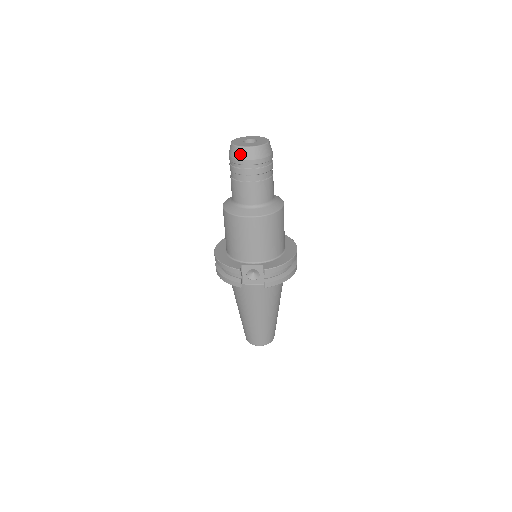
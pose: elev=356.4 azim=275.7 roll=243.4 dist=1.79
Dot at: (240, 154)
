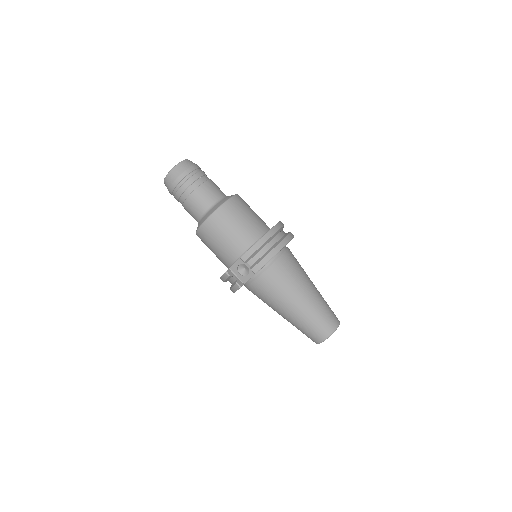
Dot at: (167, 184)
